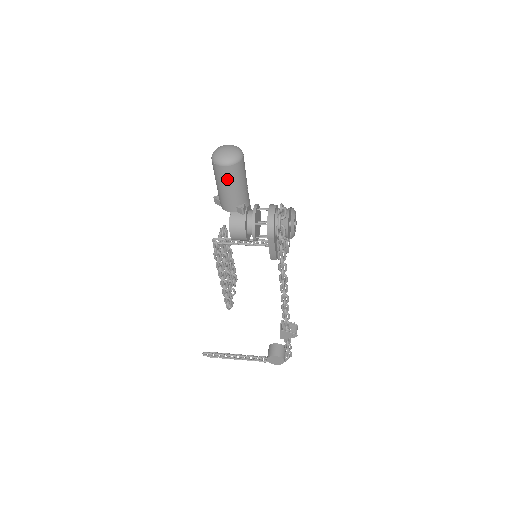
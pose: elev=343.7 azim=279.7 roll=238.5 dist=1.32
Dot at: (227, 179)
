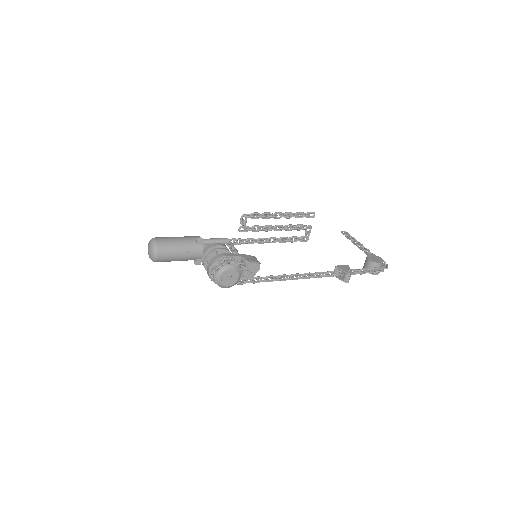
Dot at: occluded
